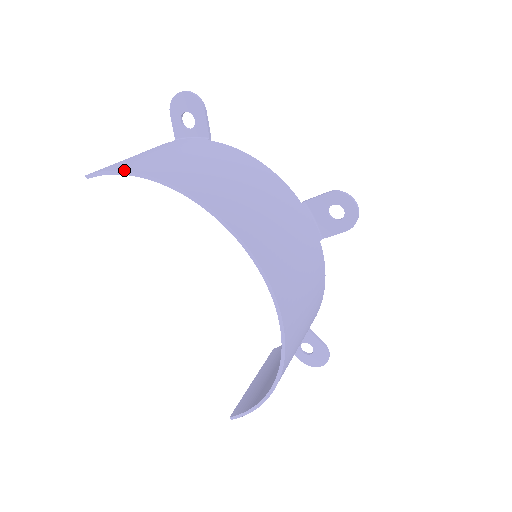
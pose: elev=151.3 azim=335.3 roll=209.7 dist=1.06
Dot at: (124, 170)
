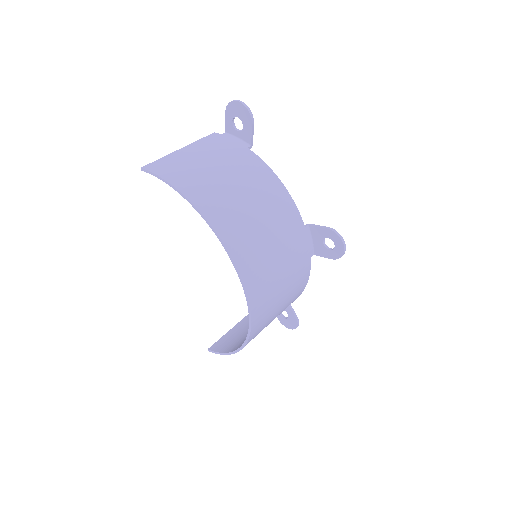
Dot at: (168, 181)
